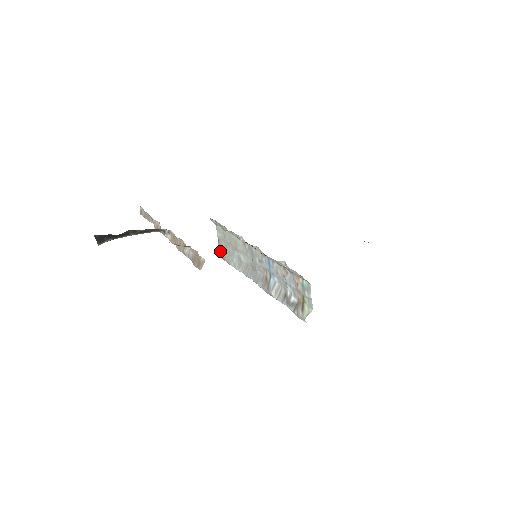
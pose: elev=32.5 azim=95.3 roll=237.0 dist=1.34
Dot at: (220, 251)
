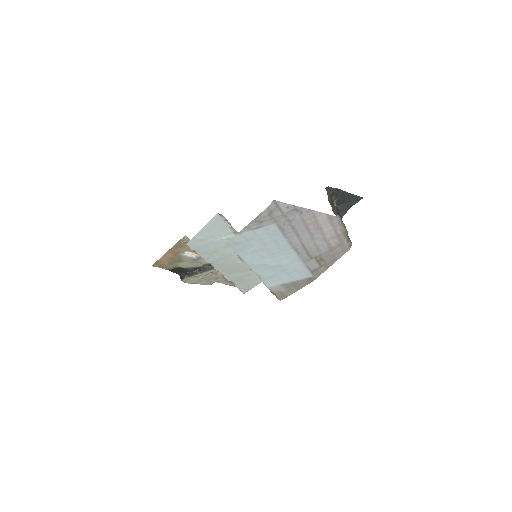
Dot at: occluded
